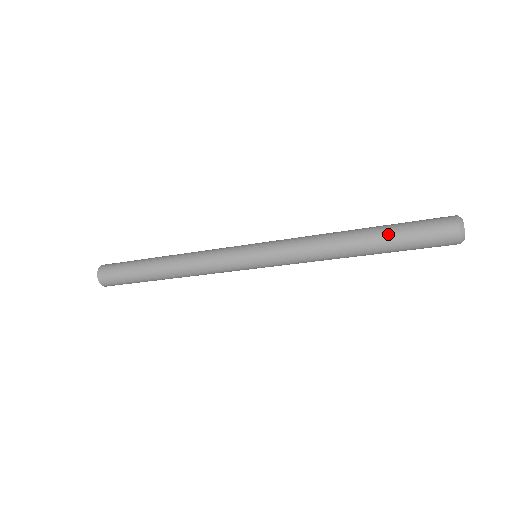
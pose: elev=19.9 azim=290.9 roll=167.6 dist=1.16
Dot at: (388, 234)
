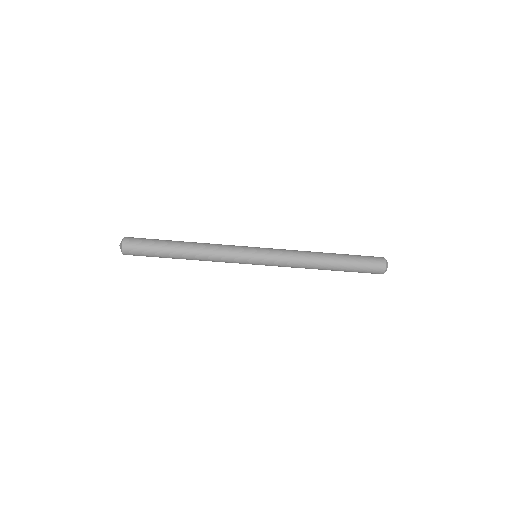
Dot at: (347, 256)
